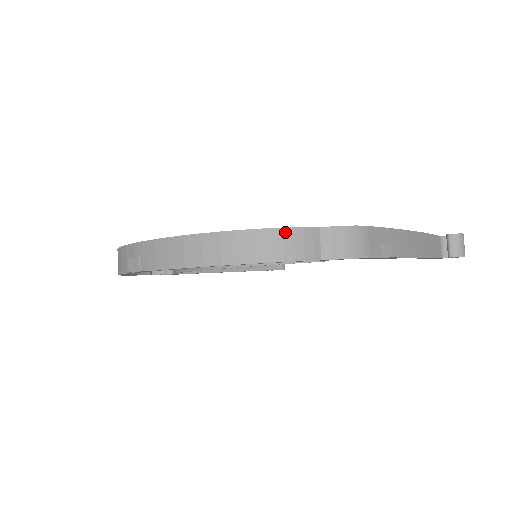
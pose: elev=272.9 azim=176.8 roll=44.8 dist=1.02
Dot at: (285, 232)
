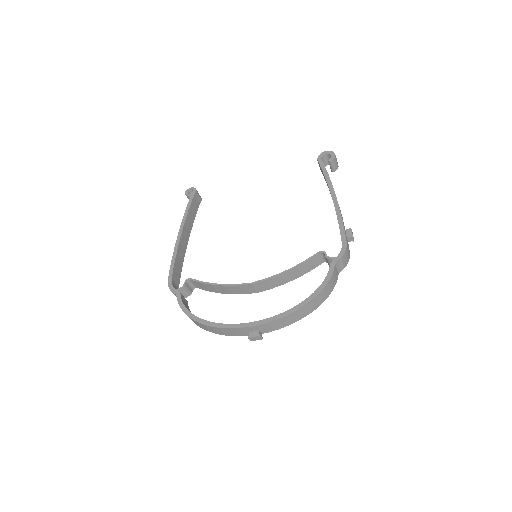
Dot at: (329, 283)
